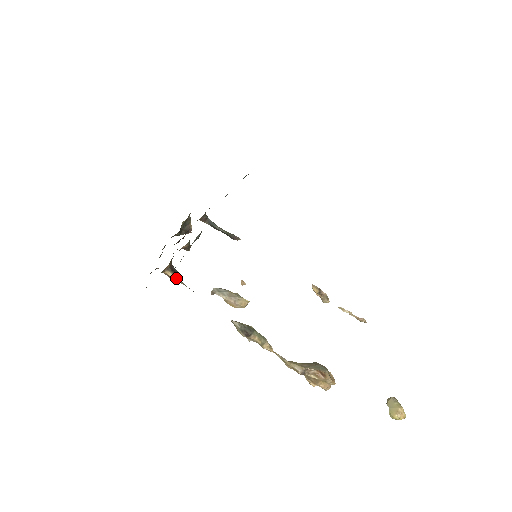
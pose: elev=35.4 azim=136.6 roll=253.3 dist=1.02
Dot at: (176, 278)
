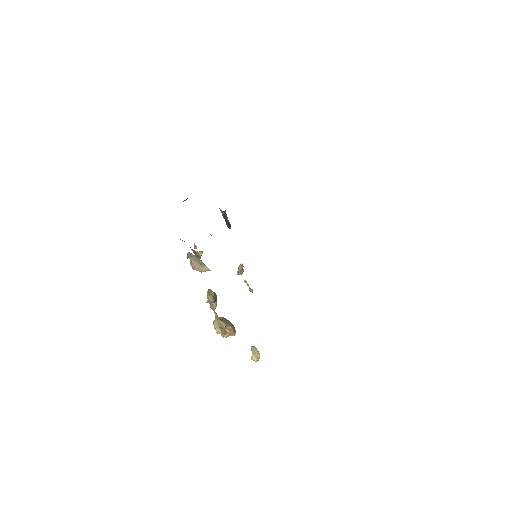
Dot at: (200, 256)
